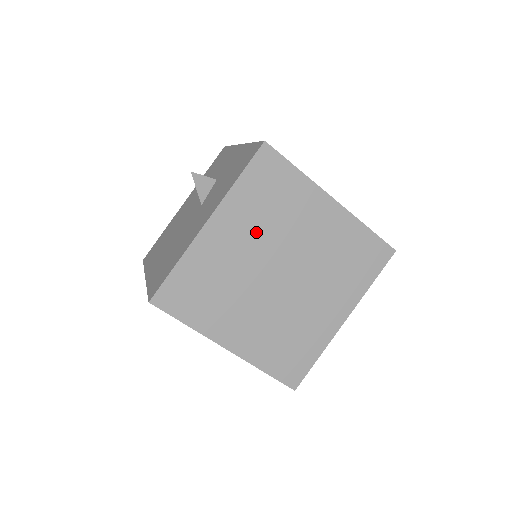
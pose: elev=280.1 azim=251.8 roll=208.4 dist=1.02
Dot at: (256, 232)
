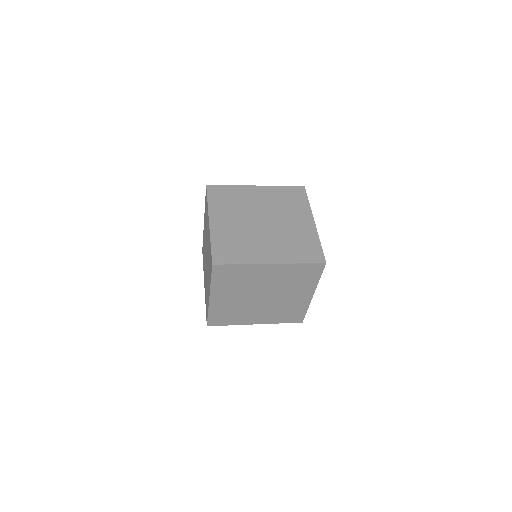
Dot at: (270, 203)
